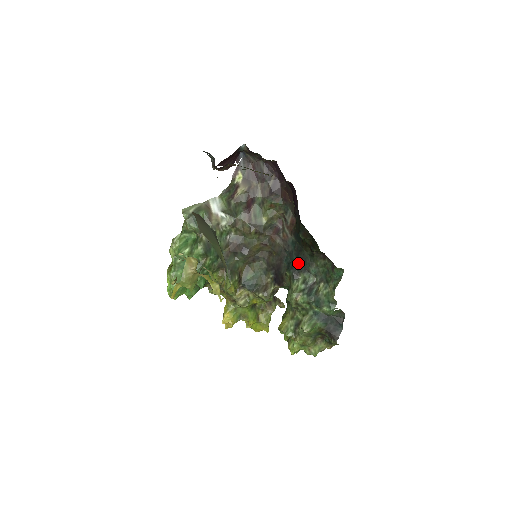
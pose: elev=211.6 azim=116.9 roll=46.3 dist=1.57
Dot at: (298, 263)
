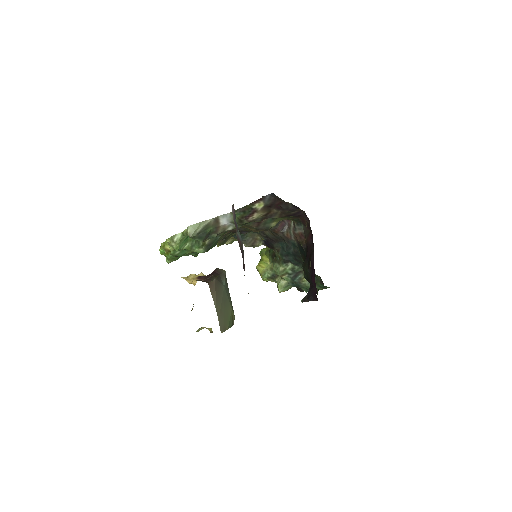
Dot at: (293, 258)
